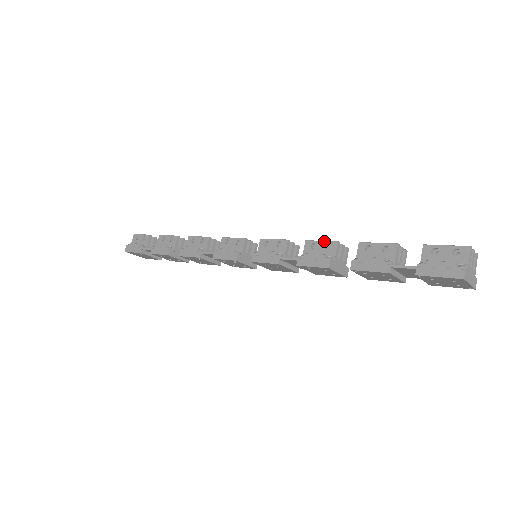
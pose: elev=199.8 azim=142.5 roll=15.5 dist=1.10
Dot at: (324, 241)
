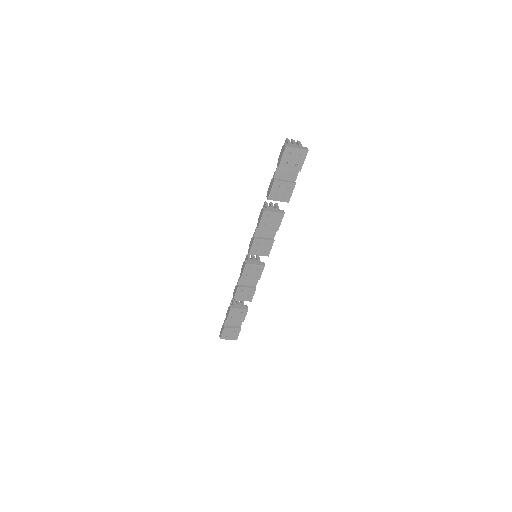
Dot at: occluded
